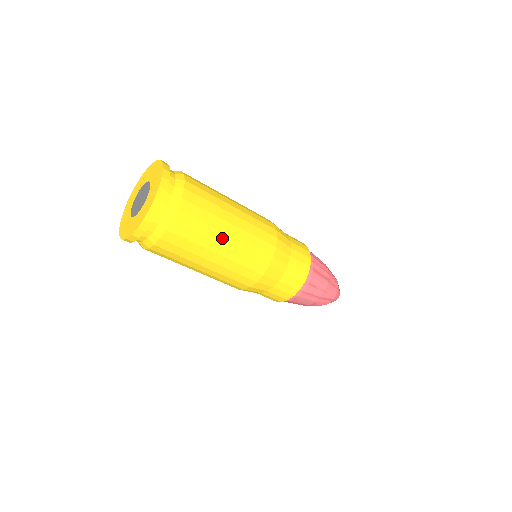
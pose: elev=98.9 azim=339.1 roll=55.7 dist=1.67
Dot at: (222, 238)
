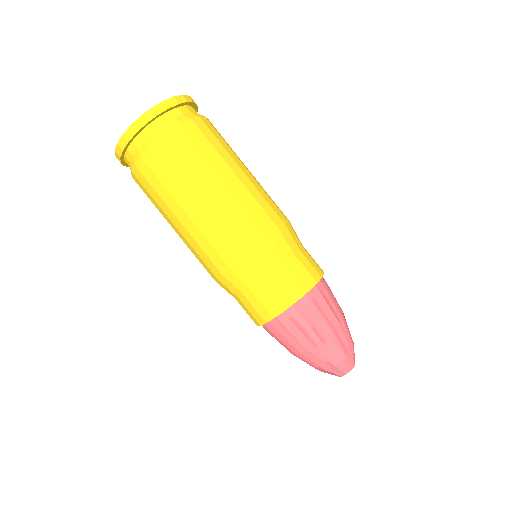
Dot at: (235, 168)
